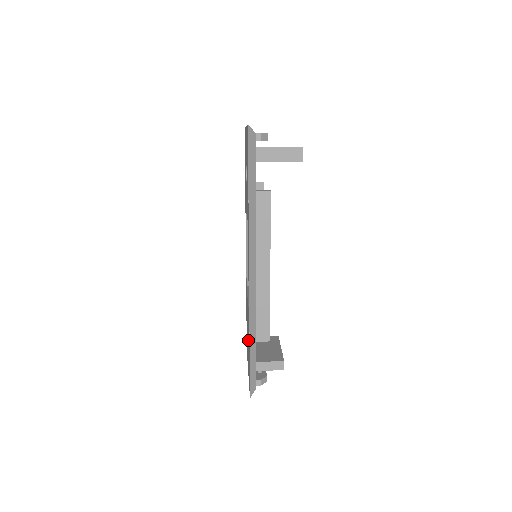
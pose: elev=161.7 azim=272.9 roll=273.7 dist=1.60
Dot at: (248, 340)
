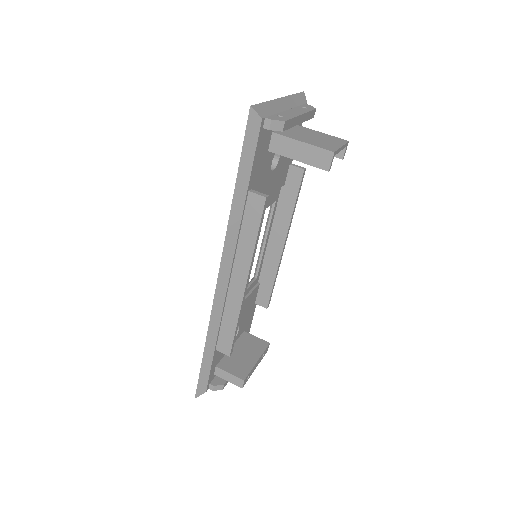
Dot at: occluded
